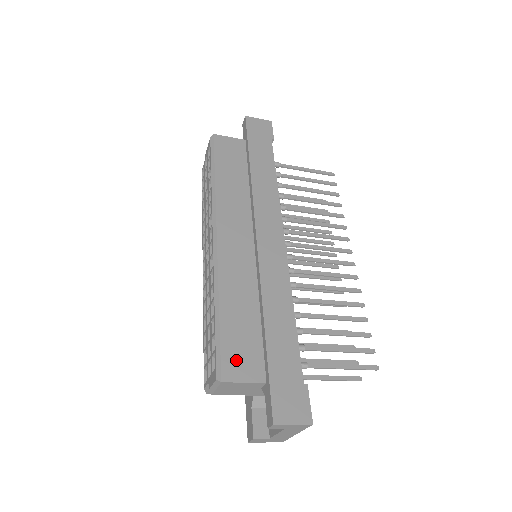
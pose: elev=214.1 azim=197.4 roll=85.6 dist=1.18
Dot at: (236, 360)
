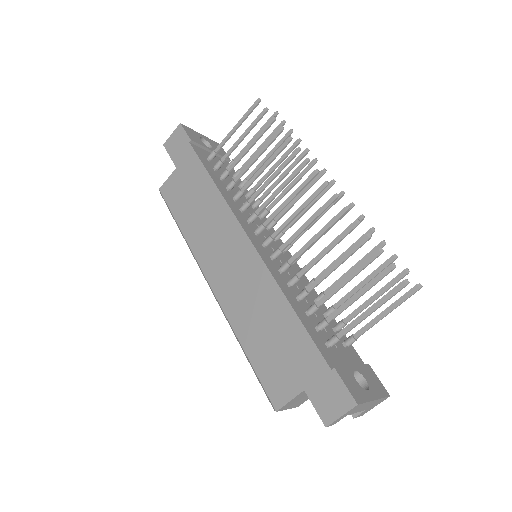
Dot at: (276, 384)
